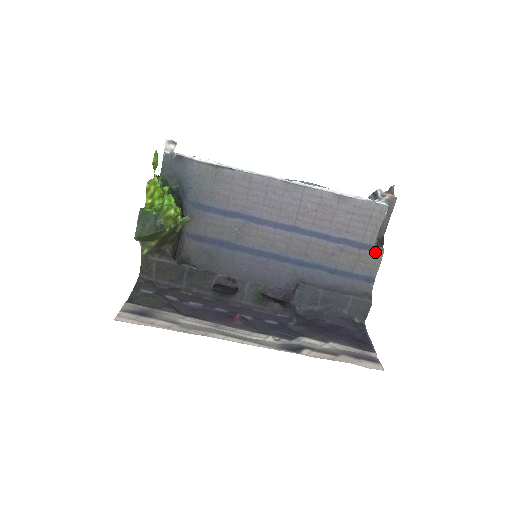
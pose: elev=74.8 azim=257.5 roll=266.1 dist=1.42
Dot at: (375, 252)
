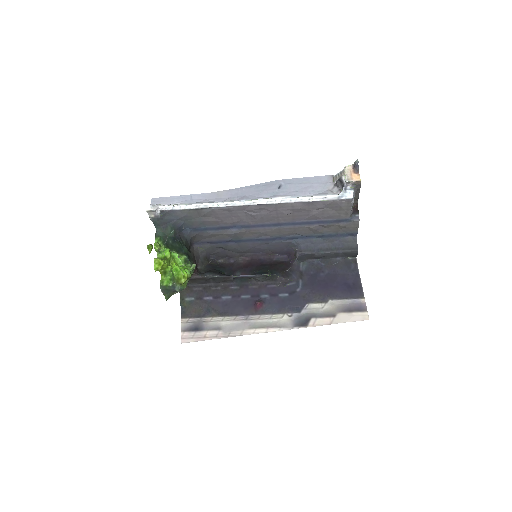
Dot at: (352, 222)
